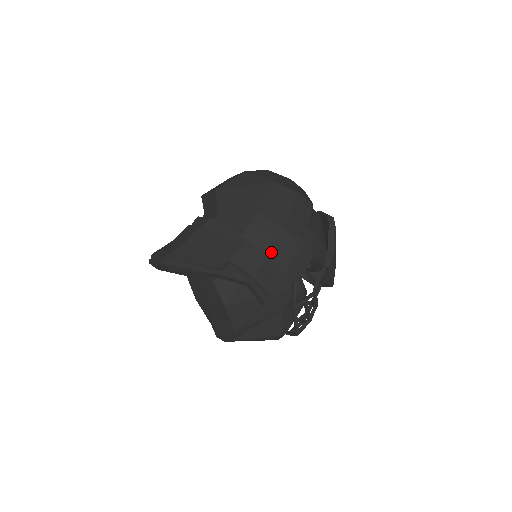
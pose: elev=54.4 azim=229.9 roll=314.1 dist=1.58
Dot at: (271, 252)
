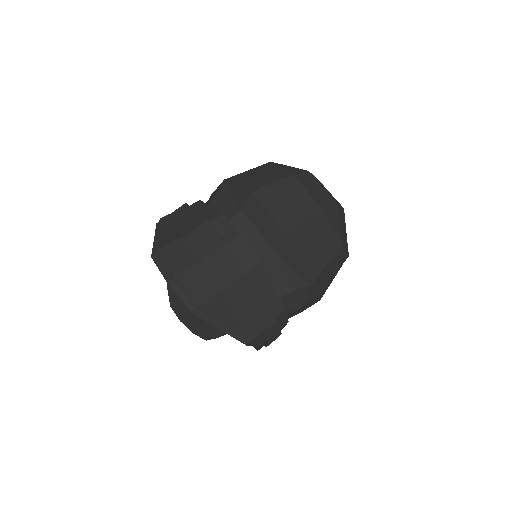
Dot at: (293, 313)
